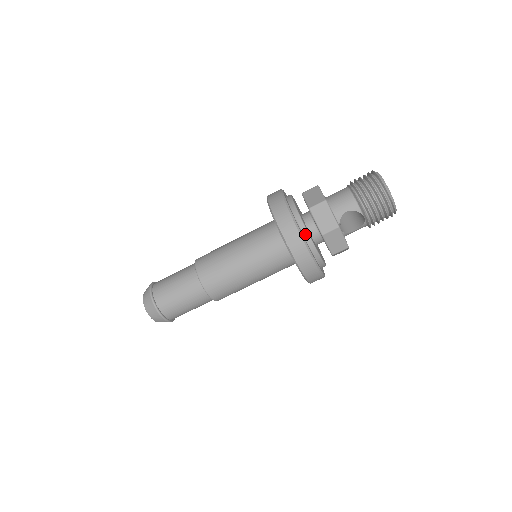
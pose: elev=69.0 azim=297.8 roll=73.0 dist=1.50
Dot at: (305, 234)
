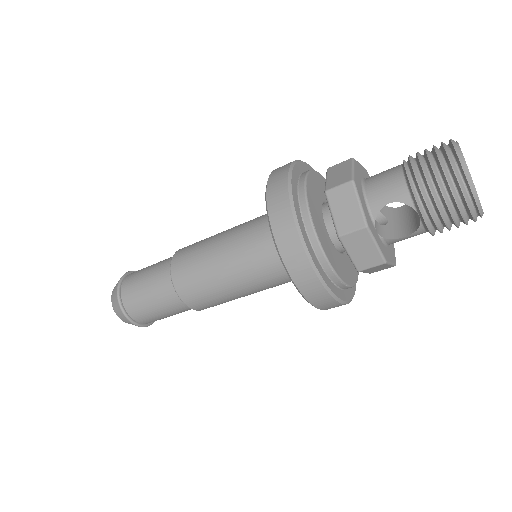
Dot at: (310, 231)
